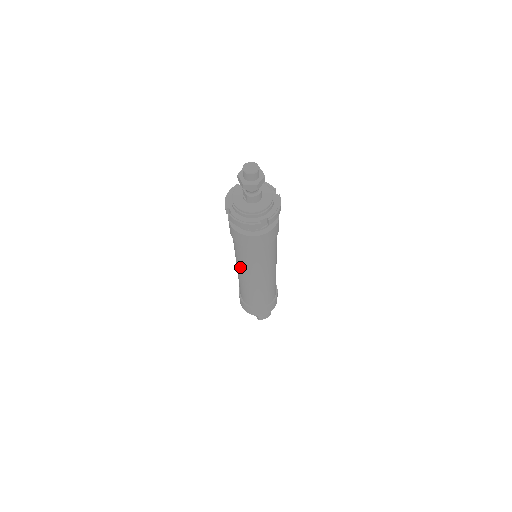
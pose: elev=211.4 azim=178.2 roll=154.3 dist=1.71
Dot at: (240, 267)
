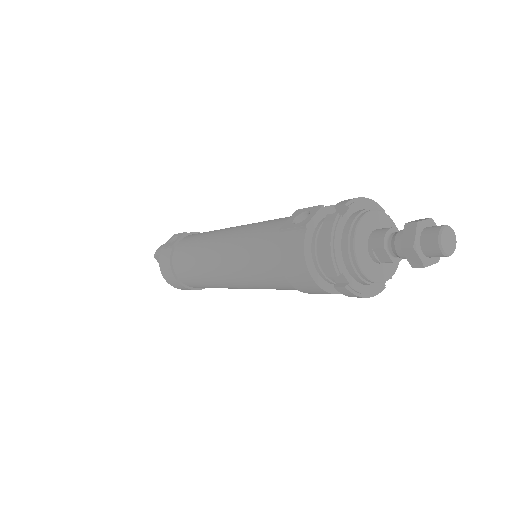
Dot at: (244, 284)
